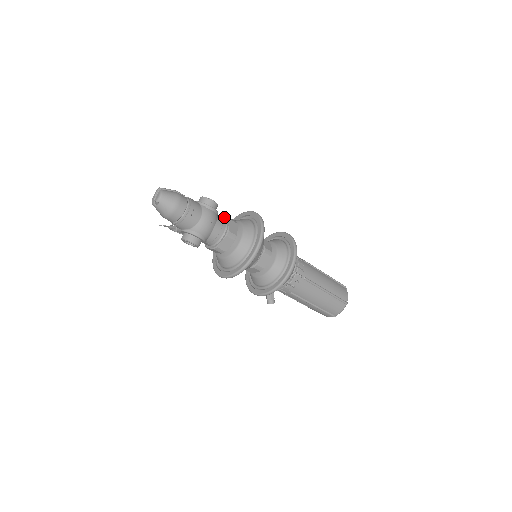
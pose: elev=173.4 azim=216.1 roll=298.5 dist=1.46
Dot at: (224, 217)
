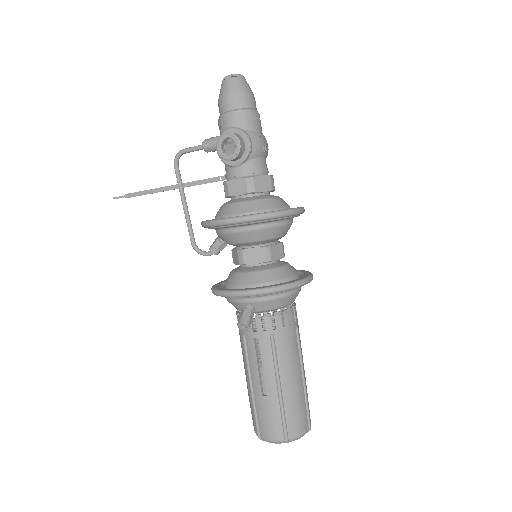
Dot at: occluded
